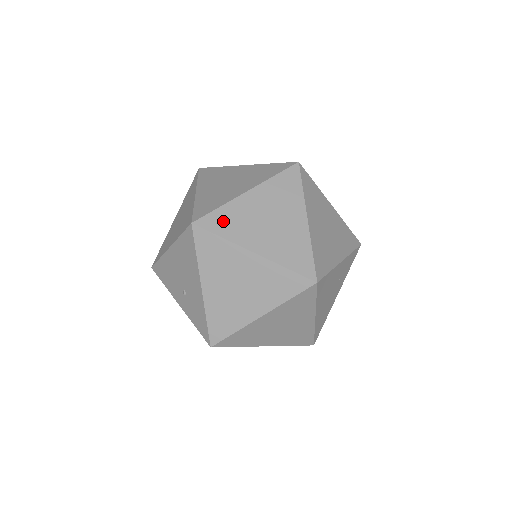
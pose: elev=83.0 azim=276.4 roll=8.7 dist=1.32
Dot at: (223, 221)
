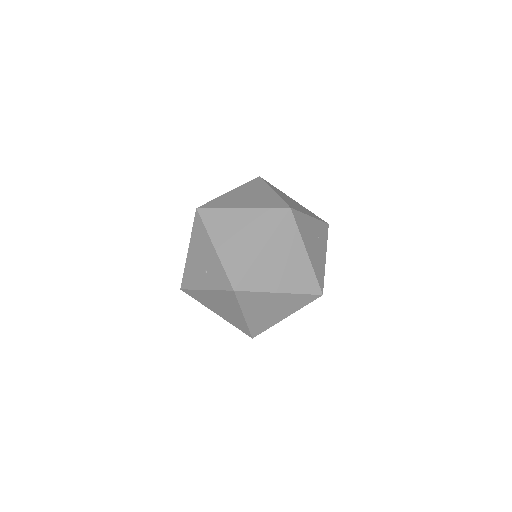
Dot at: (217, 203)
